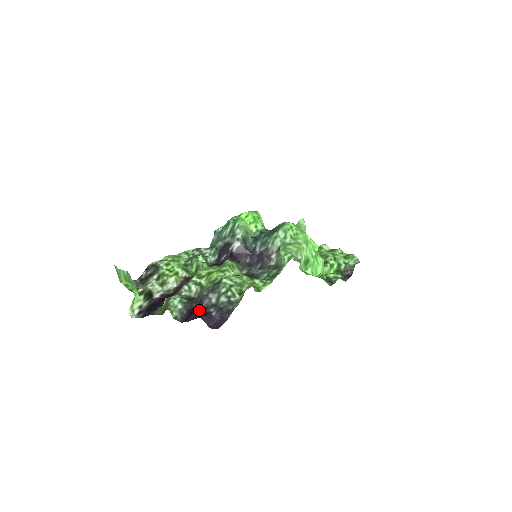
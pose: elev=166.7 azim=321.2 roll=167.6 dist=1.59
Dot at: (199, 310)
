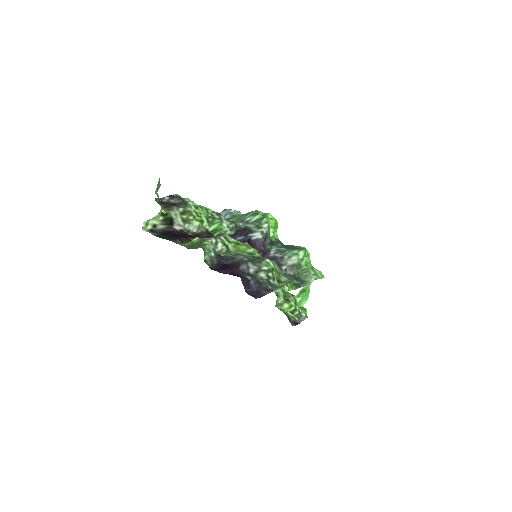
Dot at: (235, 270)
